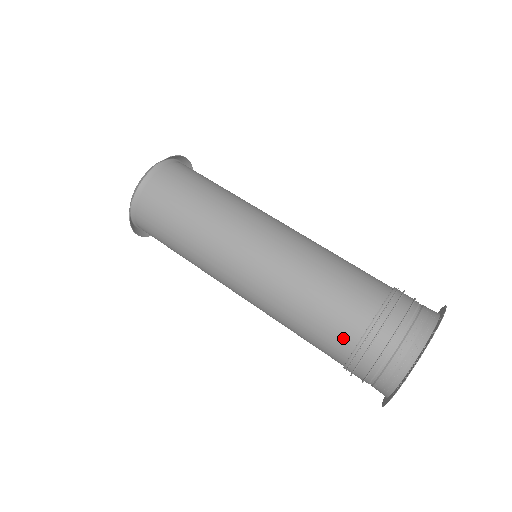
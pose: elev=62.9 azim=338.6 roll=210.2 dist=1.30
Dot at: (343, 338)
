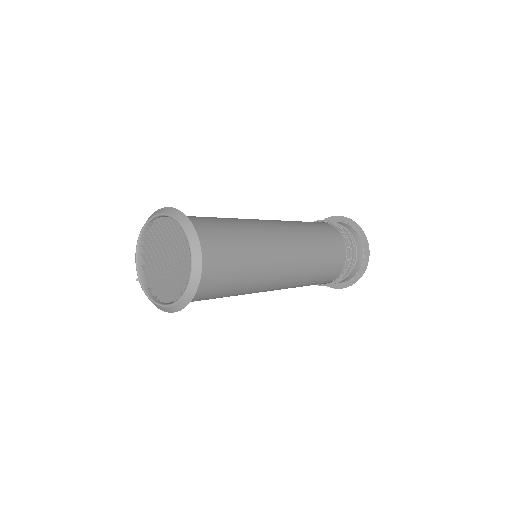
Dot at: occluded
